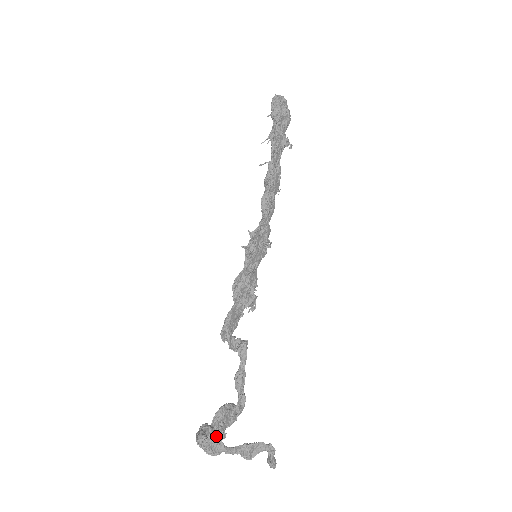
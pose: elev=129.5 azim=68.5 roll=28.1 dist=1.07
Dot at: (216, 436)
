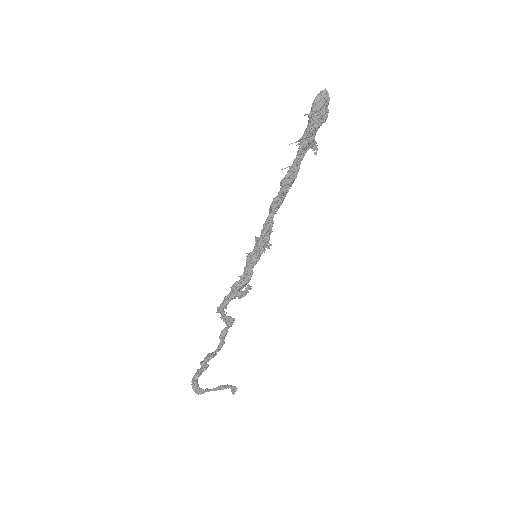
Dot at: occluded
